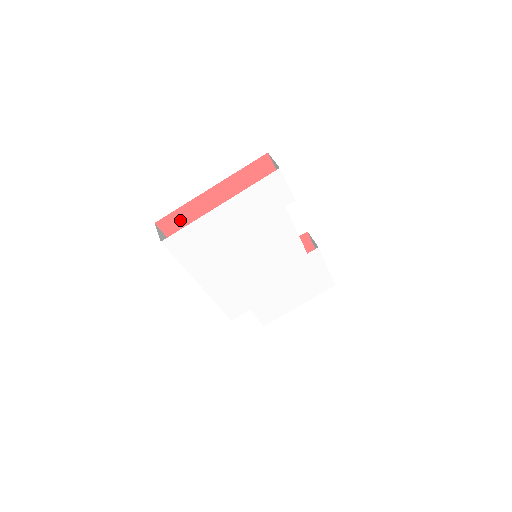
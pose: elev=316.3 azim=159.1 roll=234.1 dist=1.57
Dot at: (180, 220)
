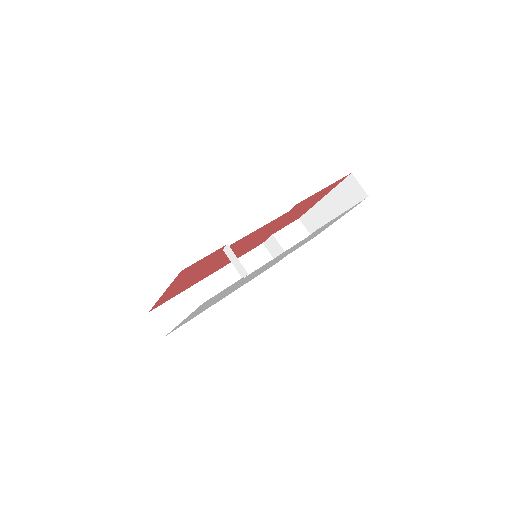
Dot at: (164, 299)
